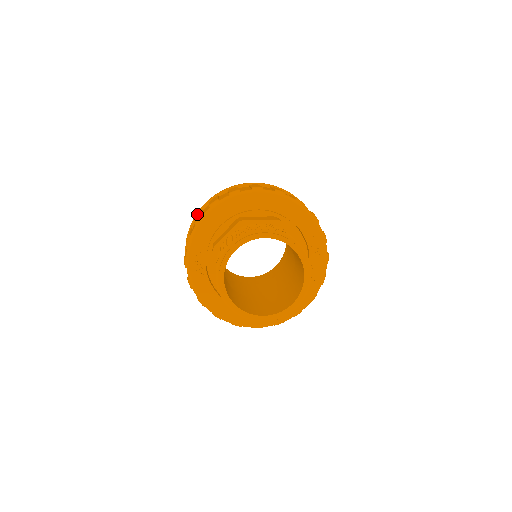
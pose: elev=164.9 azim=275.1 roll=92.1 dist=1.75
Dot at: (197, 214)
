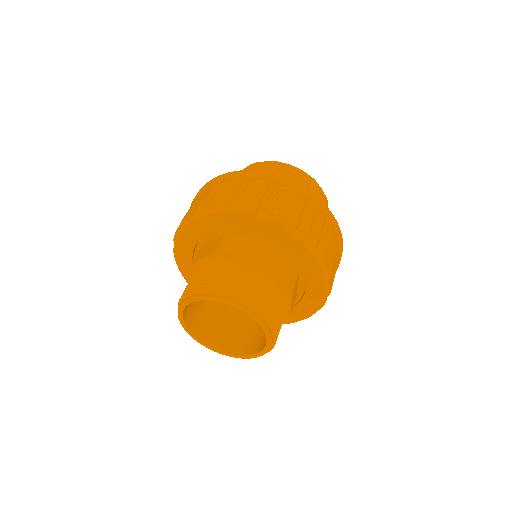
Dot at: (198, 194)
